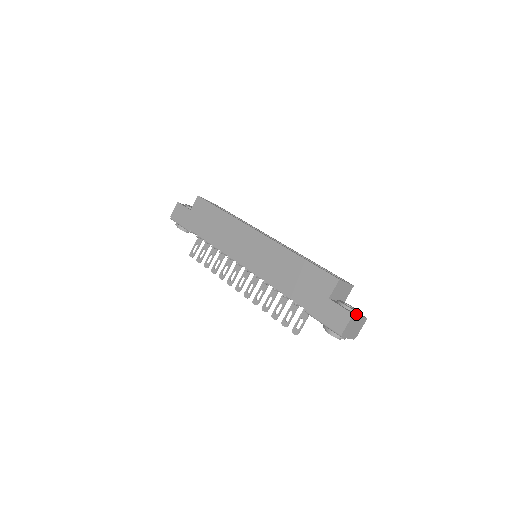
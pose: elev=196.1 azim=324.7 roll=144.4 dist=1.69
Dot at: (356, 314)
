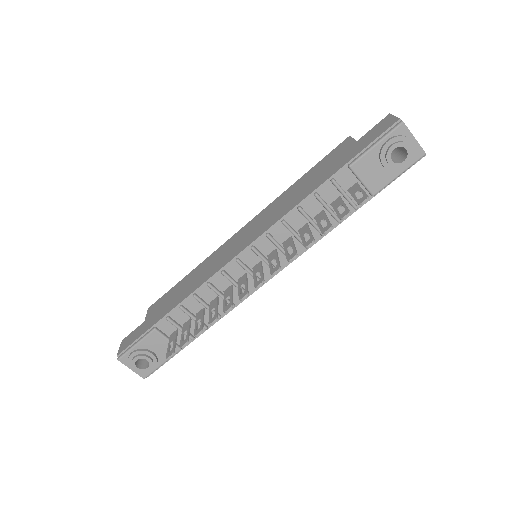
Dot at: occluded
